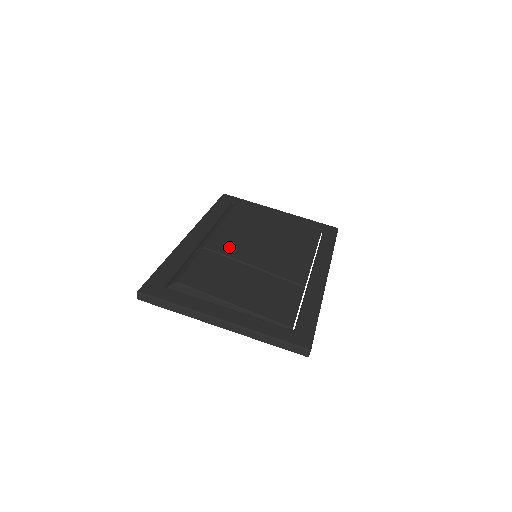
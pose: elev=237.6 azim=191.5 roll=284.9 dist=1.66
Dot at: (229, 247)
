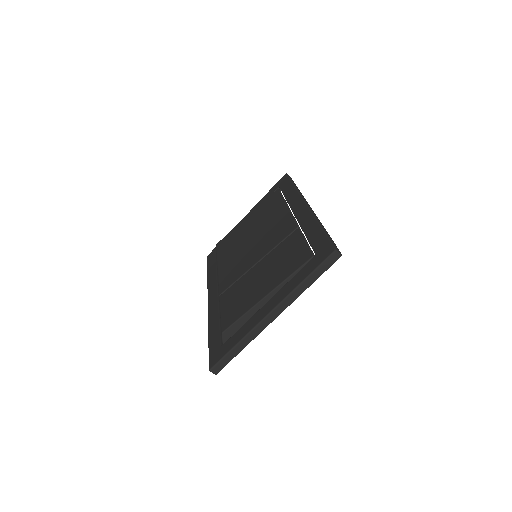
Dot at: (233, 274)
